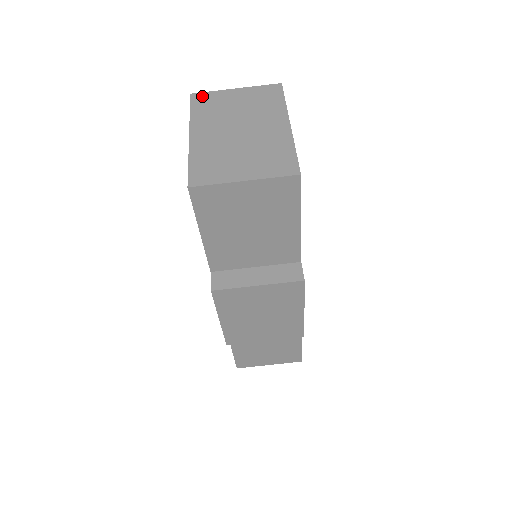
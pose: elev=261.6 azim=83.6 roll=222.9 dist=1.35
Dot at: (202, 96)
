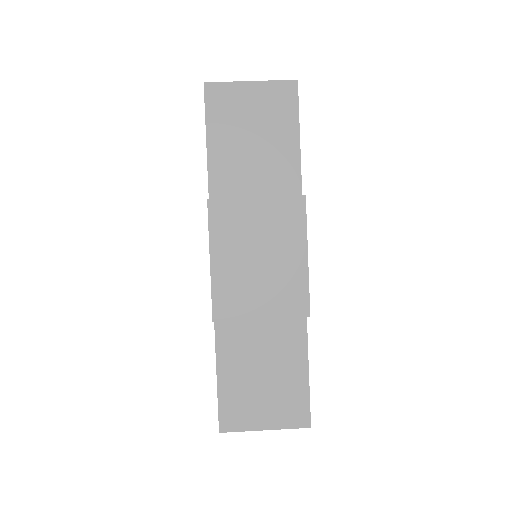
Dot at: occluded
